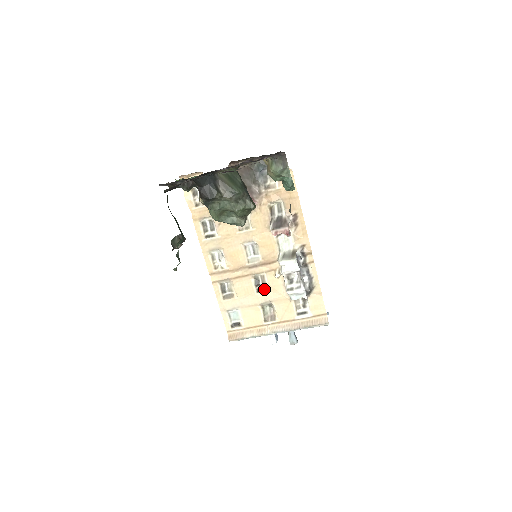
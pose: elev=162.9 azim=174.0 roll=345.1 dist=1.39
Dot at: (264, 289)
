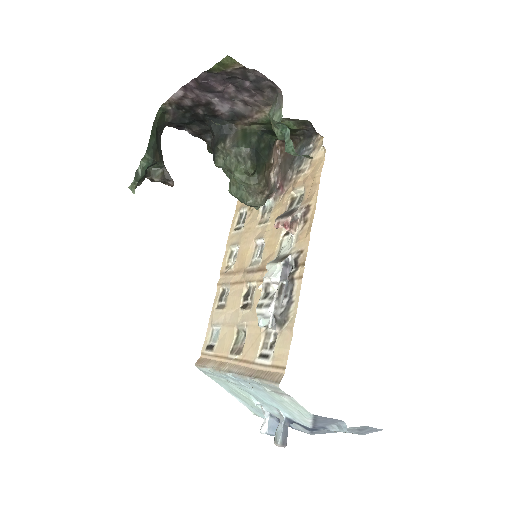
Dot at: (248, 306)
